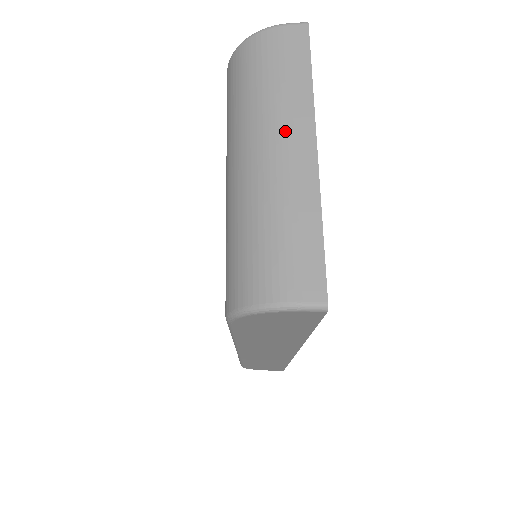
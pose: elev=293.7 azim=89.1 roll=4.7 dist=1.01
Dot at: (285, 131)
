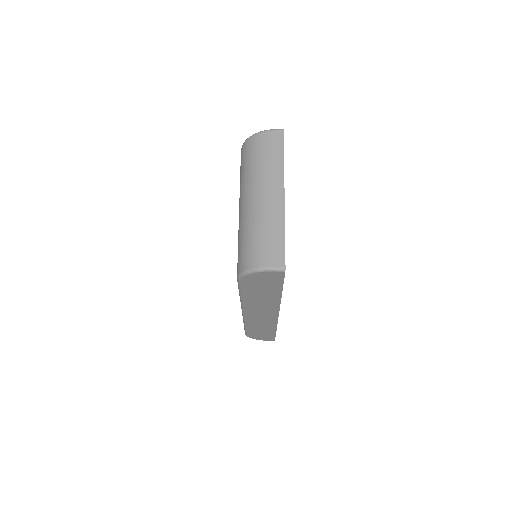
Dot at: (269, 186)
